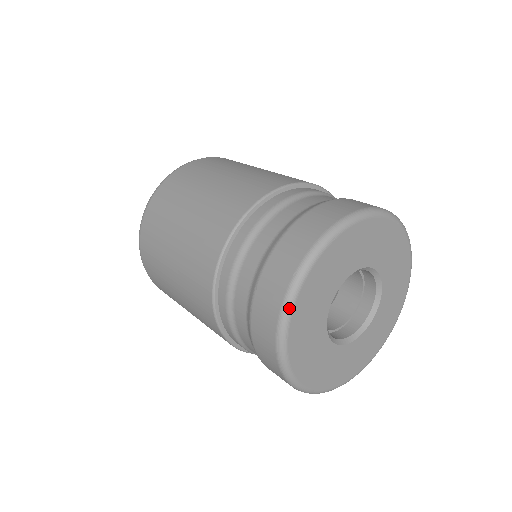
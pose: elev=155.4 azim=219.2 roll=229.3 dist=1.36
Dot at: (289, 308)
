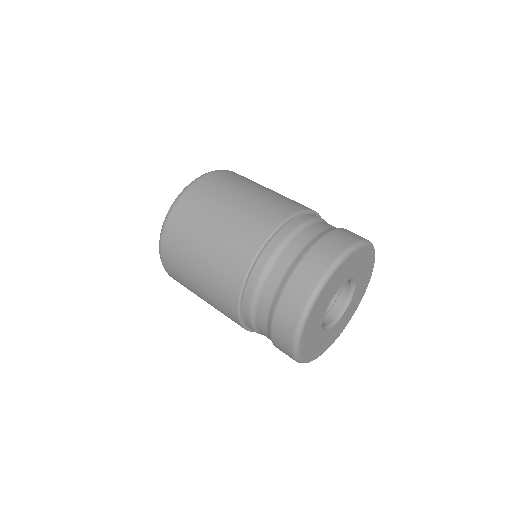
Dot at: (297, 352)
